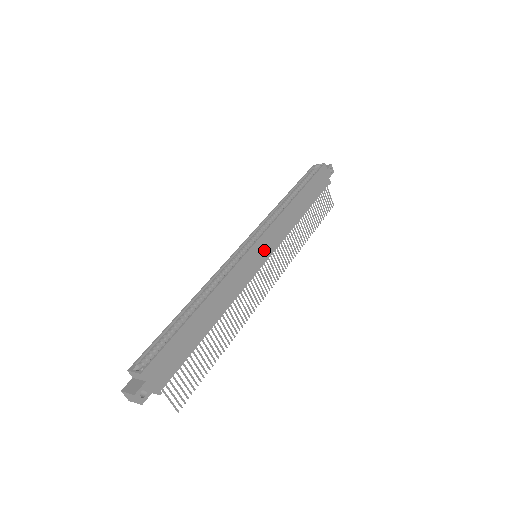
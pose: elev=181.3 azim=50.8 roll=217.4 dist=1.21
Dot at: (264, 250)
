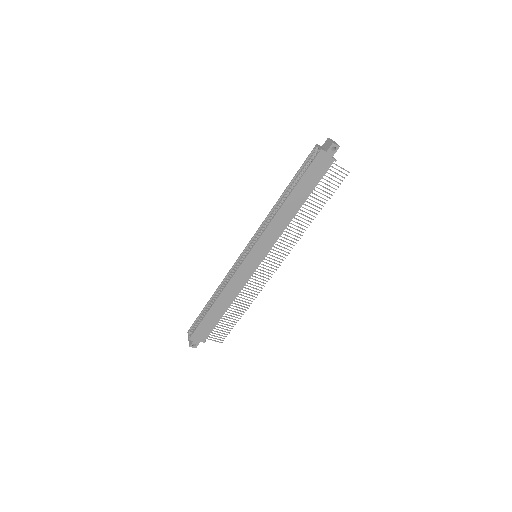
Dot at: (258, 255)
